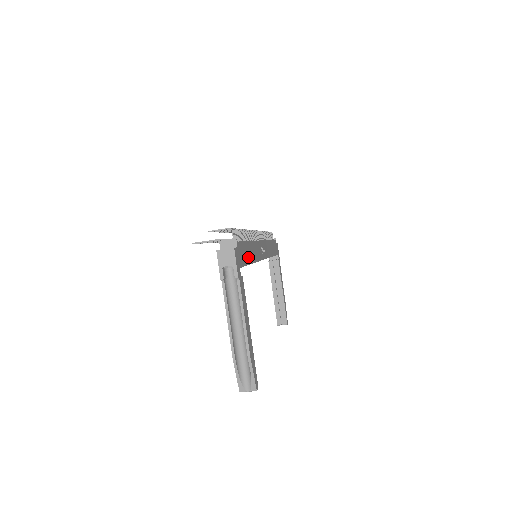
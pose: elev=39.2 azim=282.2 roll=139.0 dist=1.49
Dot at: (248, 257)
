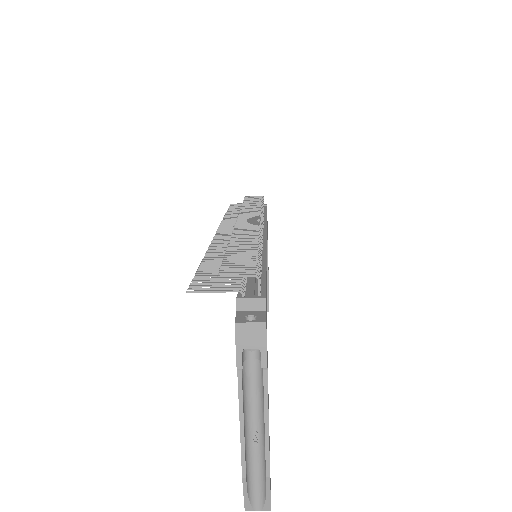
Dot at: occluded
